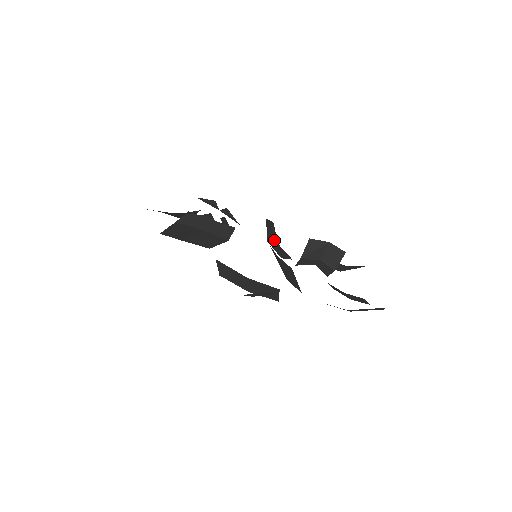
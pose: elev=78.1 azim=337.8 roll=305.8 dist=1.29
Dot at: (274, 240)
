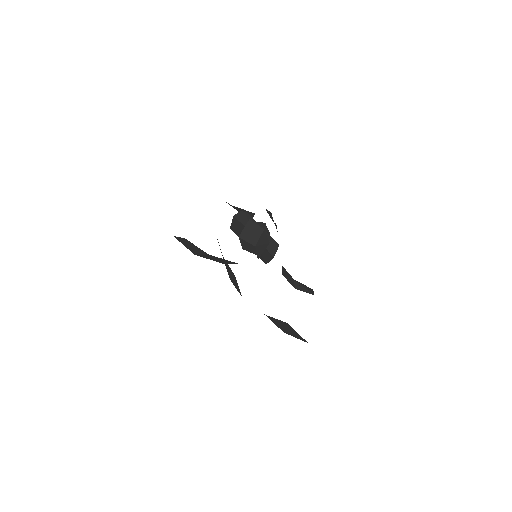
Dot at: occluded
